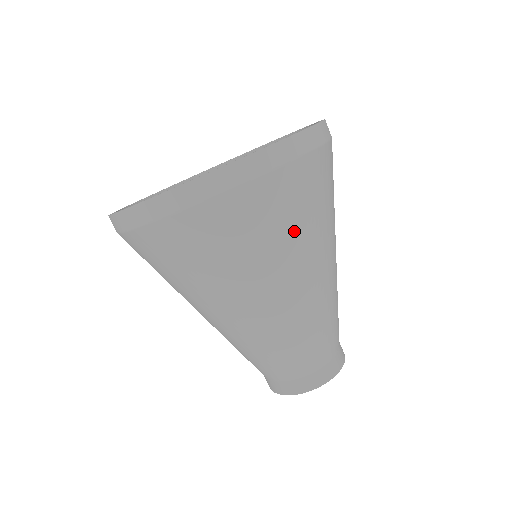
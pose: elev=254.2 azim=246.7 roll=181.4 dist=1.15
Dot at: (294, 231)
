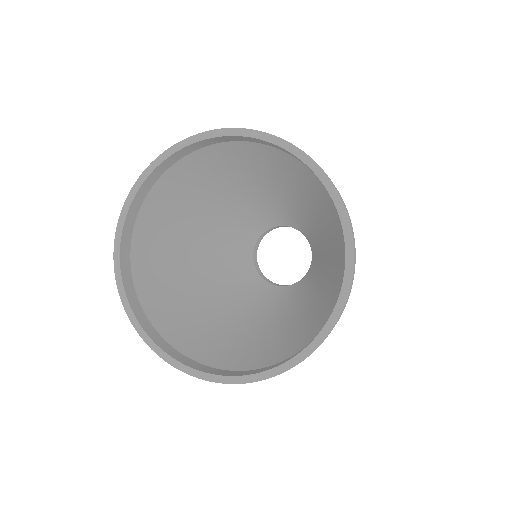
Dot at: occluded
